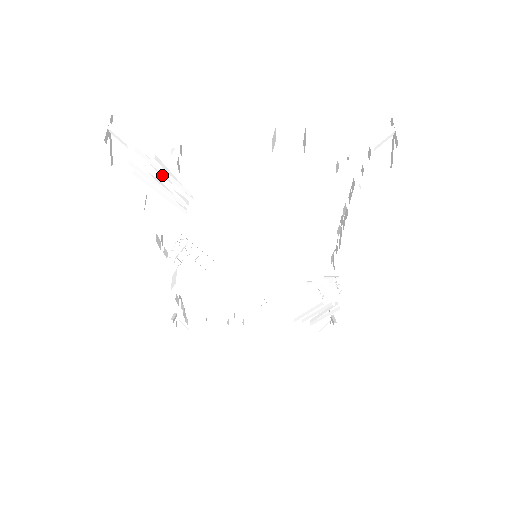
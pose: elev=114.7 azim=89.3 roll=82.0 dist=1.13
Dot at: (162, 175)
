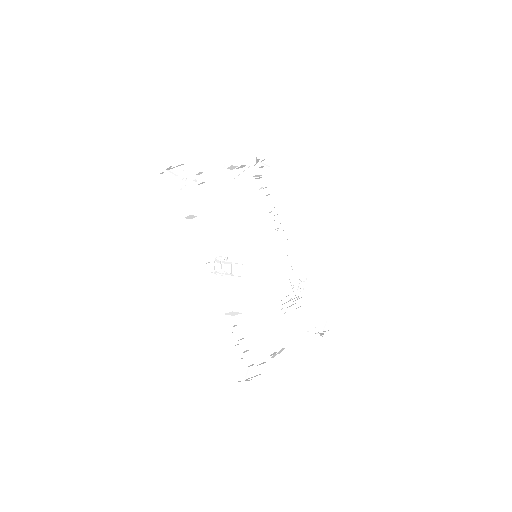
Dot at: (197, 190)
